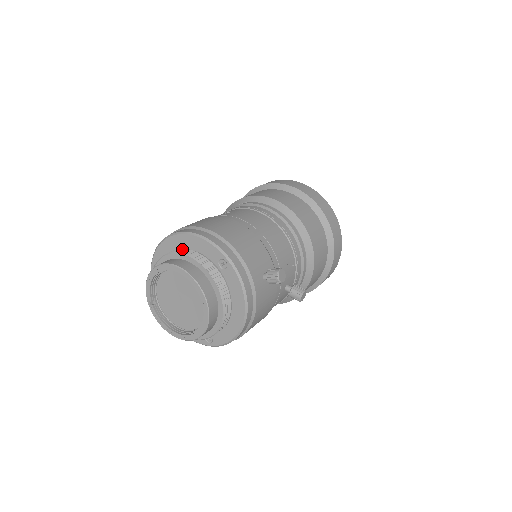
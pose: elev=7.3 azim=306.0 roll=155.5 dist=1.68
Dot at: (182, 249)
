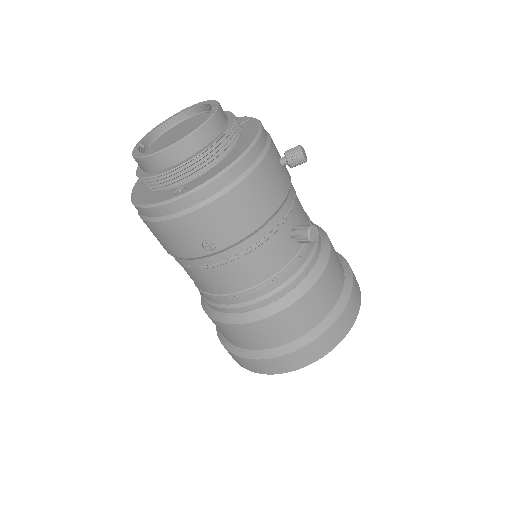
Dot at: occluded
